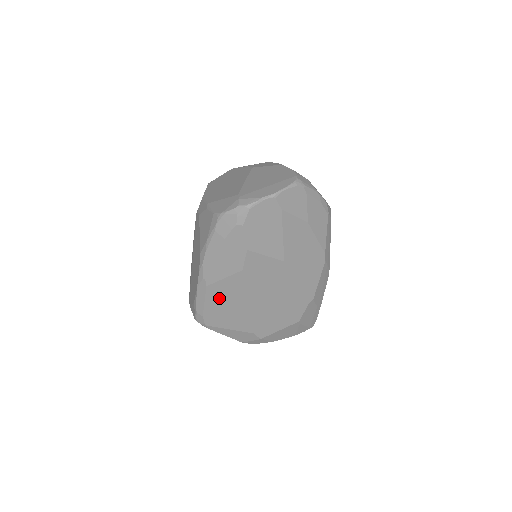
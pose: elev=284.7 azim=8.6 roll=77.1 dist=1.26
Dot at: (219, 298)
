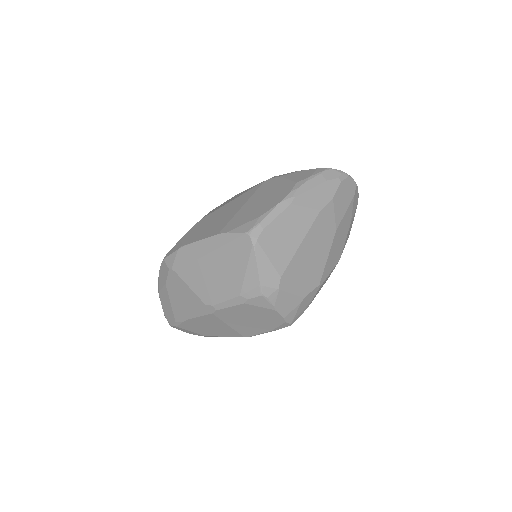
Dot at: (289, 221)
